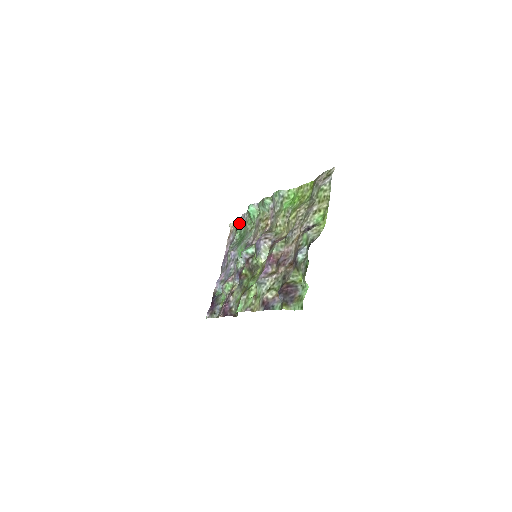
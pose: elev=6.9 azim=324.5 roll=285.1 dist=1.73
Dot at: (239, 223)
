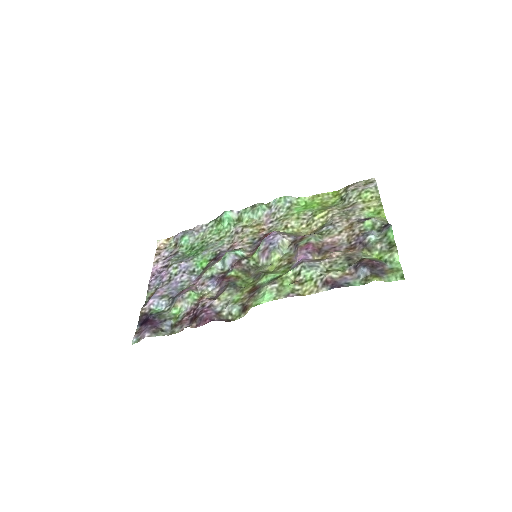
Dot at: (190, 235)
